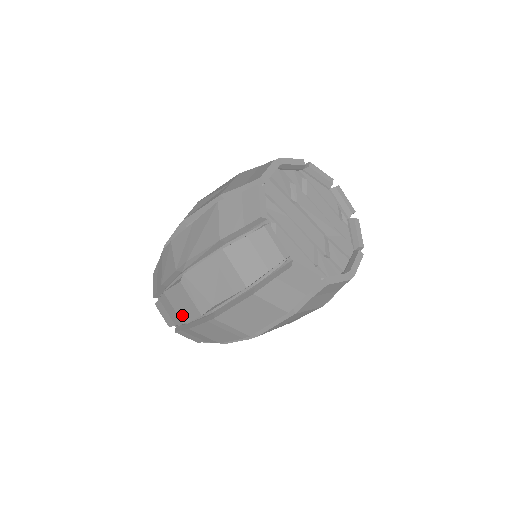
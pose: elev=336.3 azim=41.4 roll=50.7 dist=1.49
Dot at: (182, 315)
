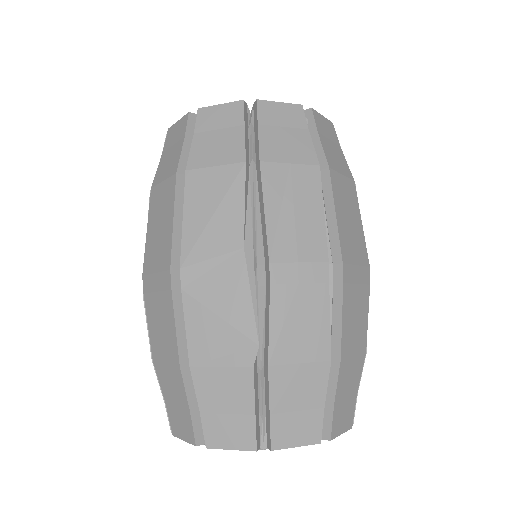
Dot at: occluded
